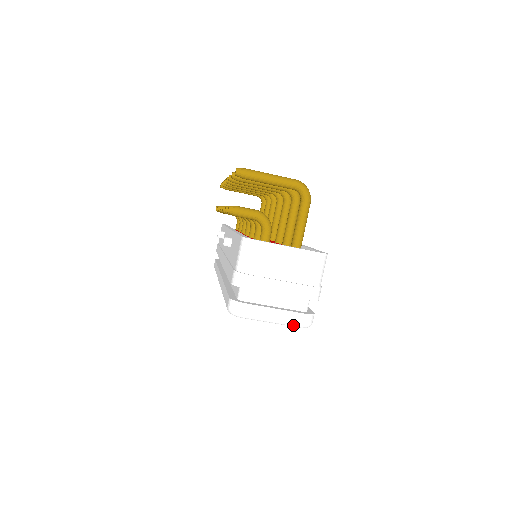
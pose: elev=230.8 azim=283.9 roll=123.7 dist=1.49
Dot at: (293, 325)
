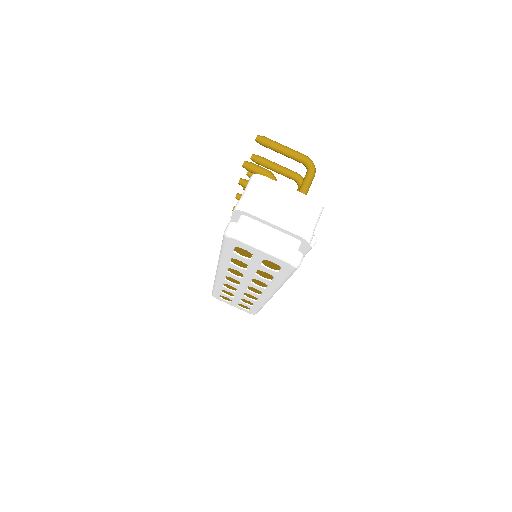
Dot at: (282, 257)
